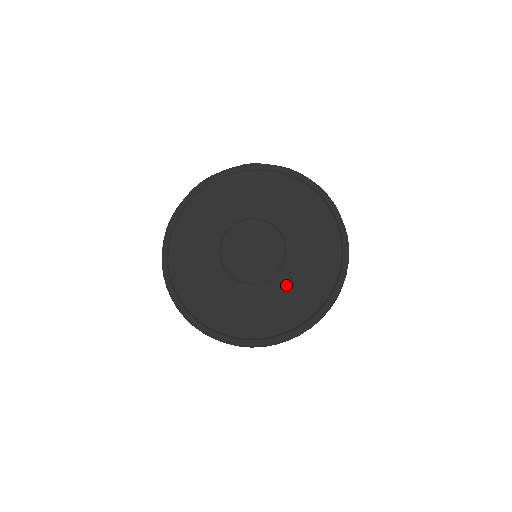
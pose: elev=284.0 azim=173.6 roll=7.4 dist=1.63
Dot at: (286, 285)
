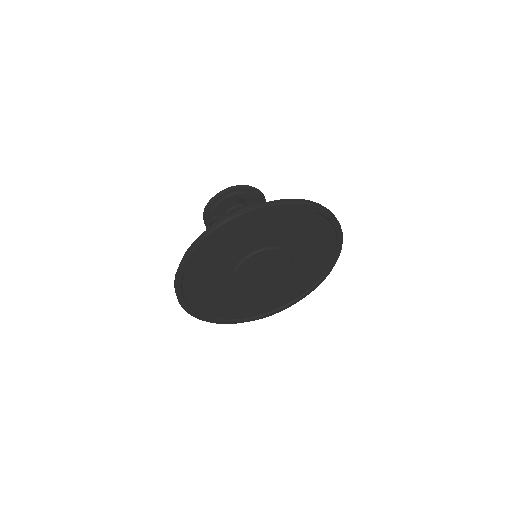
Dot at: (272, 293)
